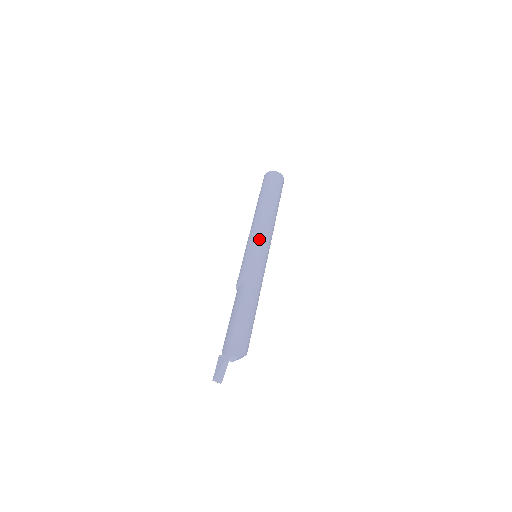
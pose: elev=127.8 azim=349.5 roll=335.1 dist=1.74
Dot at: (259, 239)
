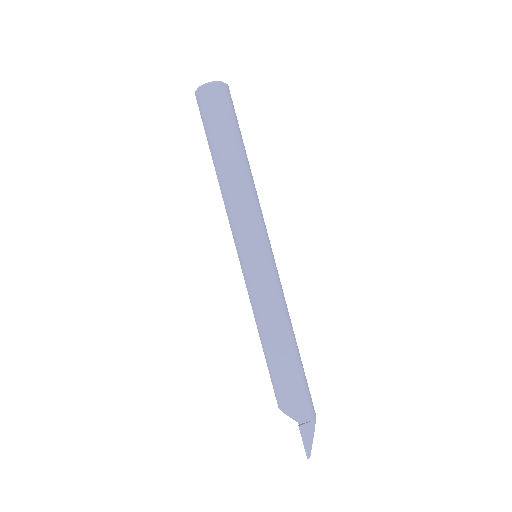
Dot at: (266, 233)
